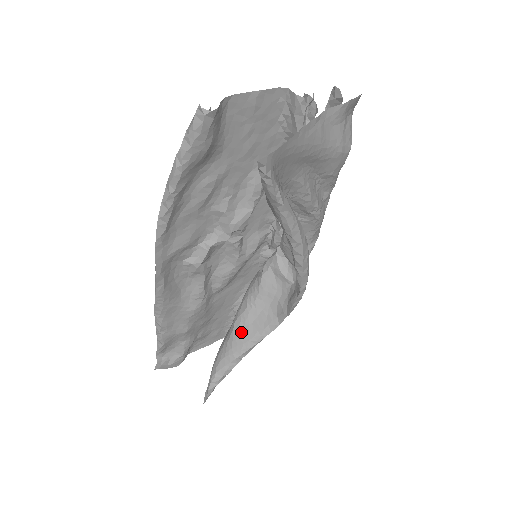
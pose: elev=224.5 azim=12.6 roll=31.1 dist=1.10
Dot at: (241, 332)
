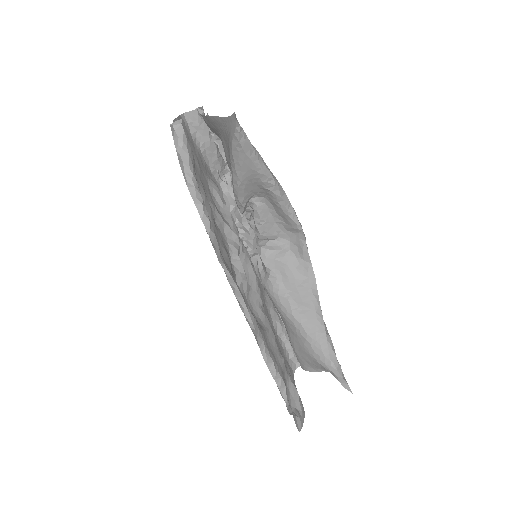
Dot at: (306, 316)
